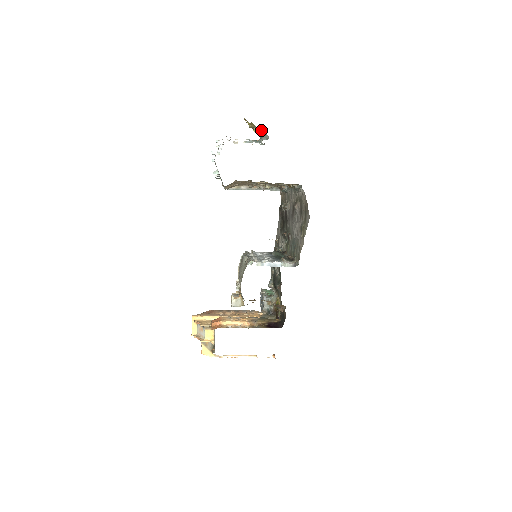
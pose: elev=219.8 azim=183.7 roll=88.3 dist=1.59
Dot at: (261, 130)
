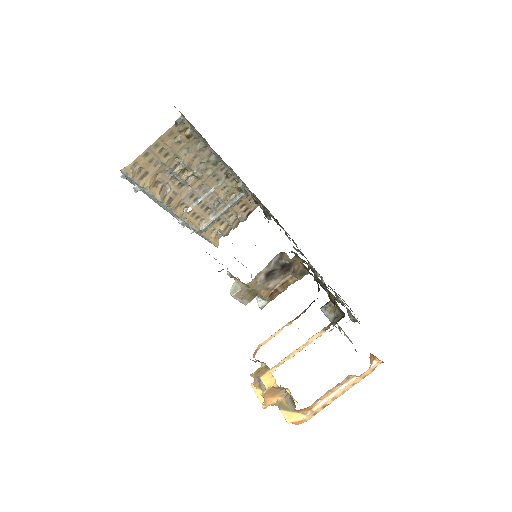
Dot at: occluded
